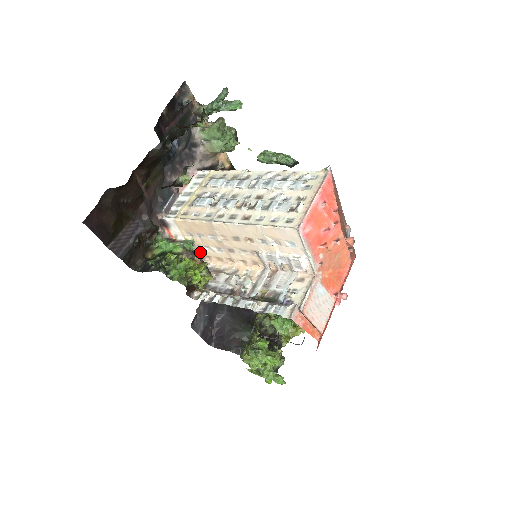
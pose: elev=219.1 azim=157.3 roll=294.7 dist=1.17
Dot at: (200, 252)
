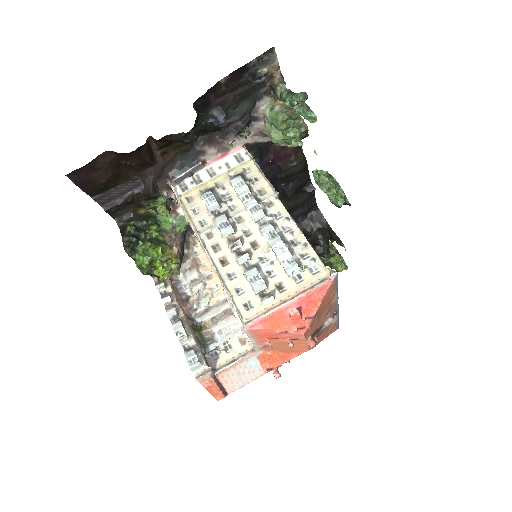
Dot at: occluded
